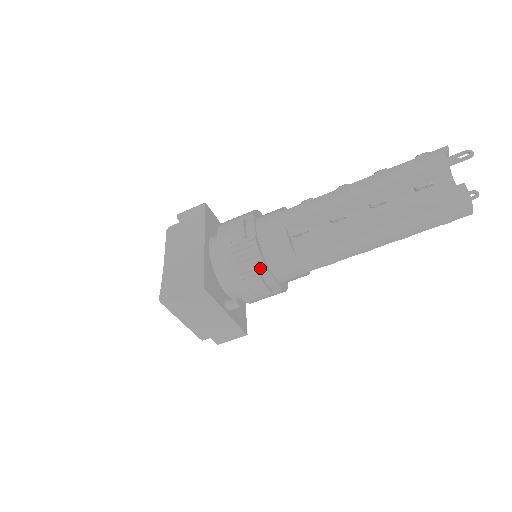
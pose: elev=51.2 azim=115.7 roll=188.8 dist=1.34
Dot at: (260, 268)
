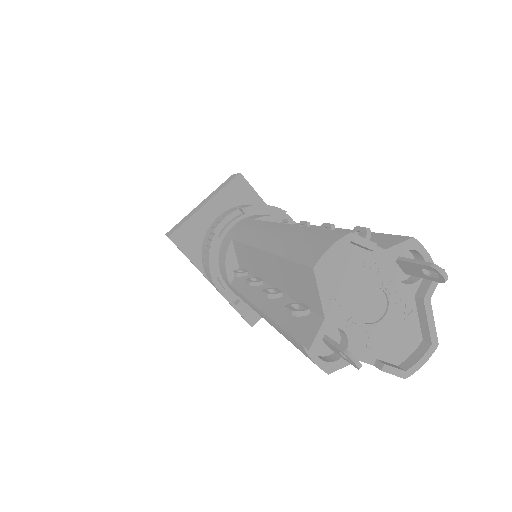
Dot at: occluded
